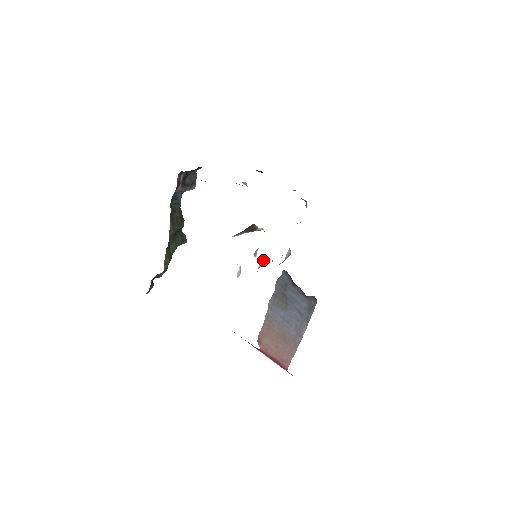
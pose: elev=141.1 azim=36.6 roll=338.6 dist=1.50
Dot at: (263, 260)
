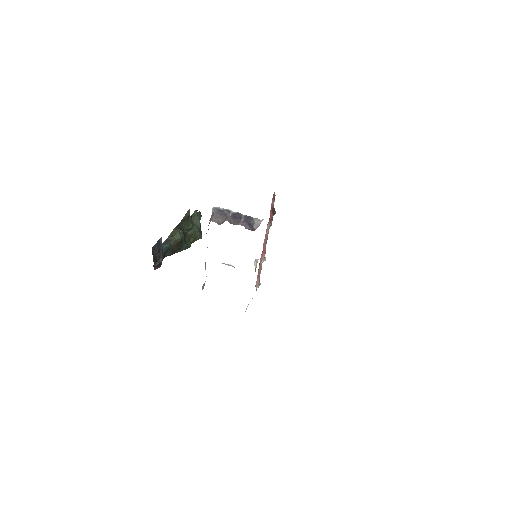
Dot at: occluded
